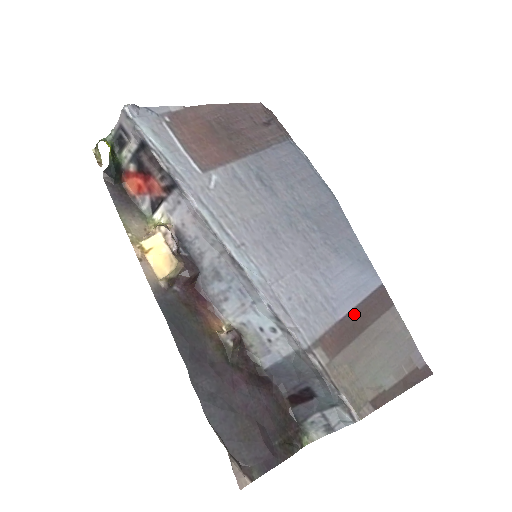
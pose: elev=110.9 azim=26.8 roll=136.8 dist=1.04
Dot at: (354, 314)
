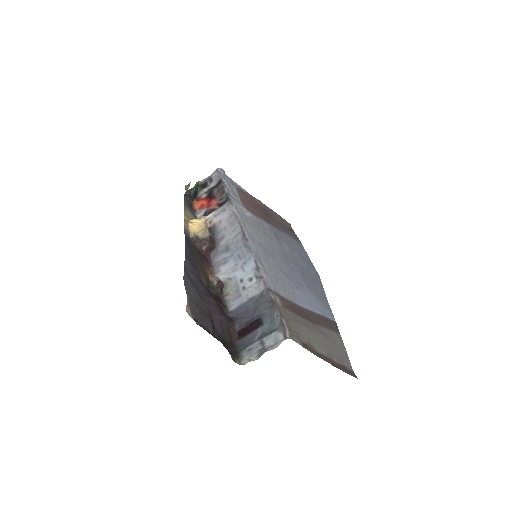
Dot at: (309, 312)
